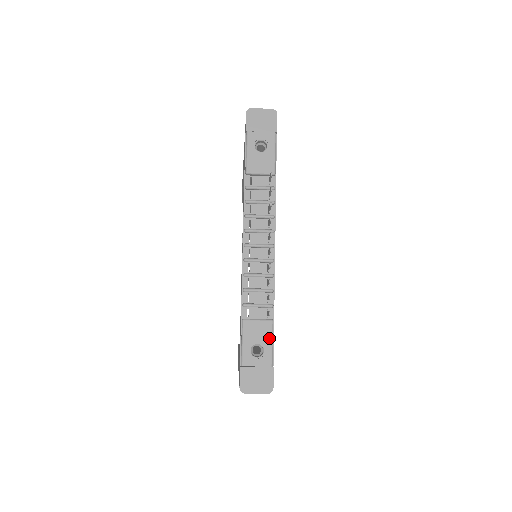
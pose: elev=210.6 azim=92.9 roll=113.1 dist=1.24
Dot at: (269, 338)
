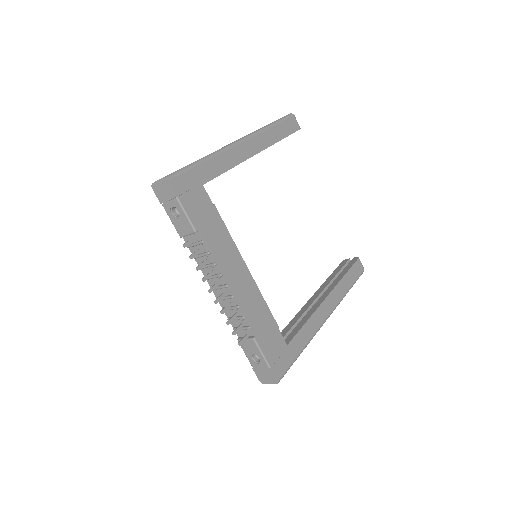
Dot at: (258, 351)
